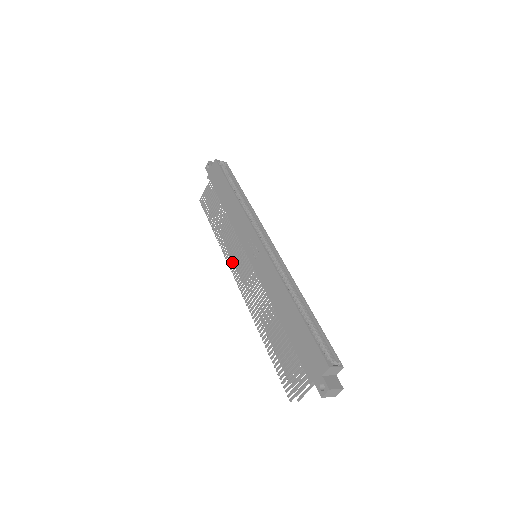
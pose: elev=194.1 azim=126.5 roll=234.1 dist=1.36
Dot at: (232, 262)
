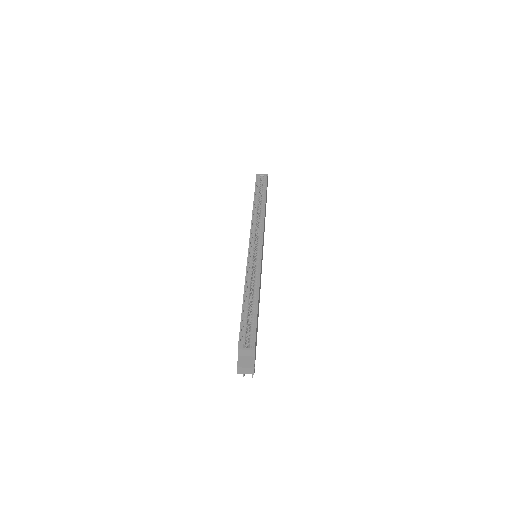
Dot at: occluded
